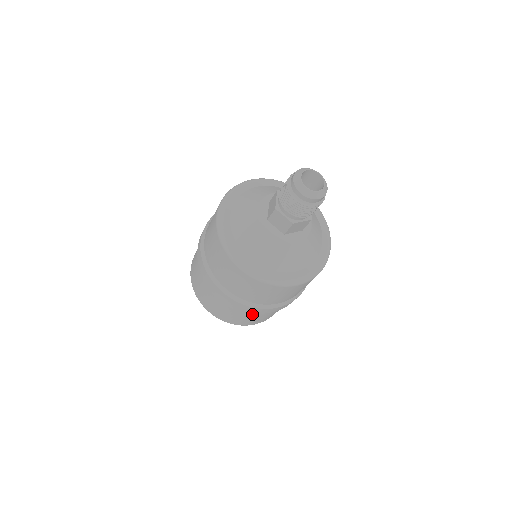
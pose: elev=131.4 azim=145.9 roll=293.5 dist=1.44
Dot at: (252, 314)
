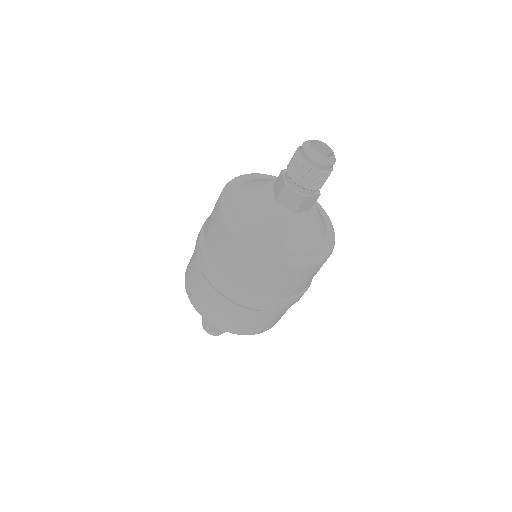
Dot at: (263, 315)
